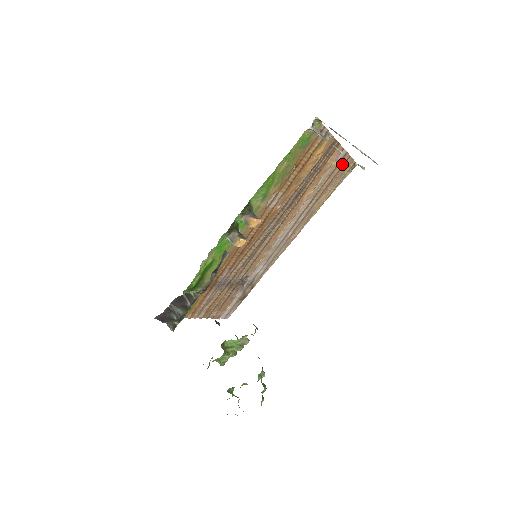
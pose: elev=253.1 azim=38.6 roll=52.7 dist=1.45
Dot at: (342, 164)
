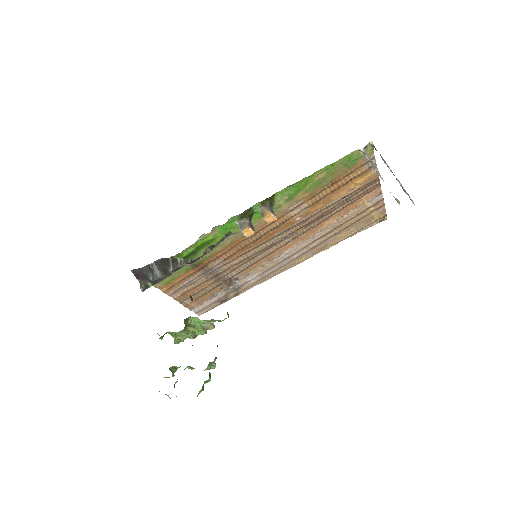
Dot at: (374, 209)
